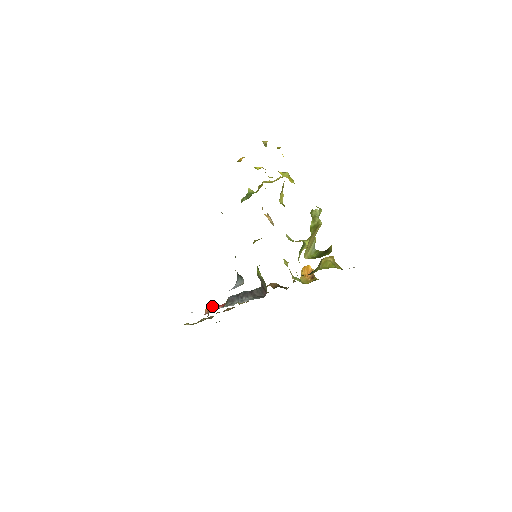
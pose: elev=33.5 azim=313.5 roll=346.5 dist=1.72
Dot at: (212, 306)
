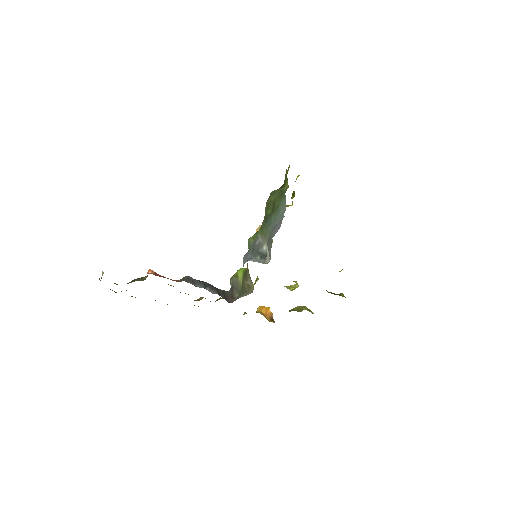
Dot at: occluded
